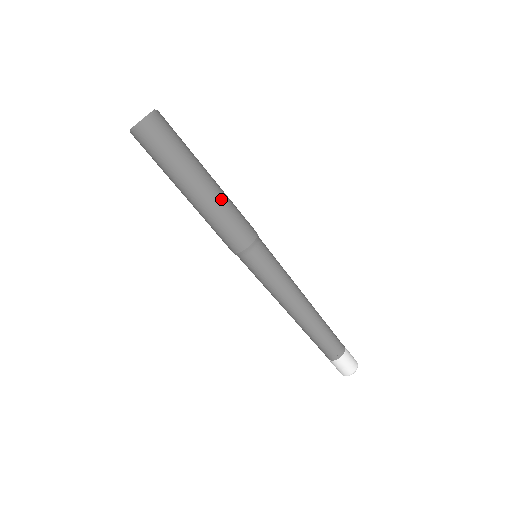
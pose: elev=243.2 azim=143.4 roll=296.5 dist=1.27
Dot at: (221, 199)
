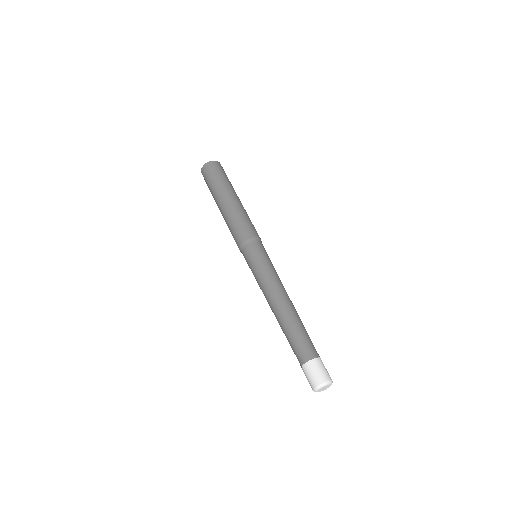
Dot at: (240, 208)
